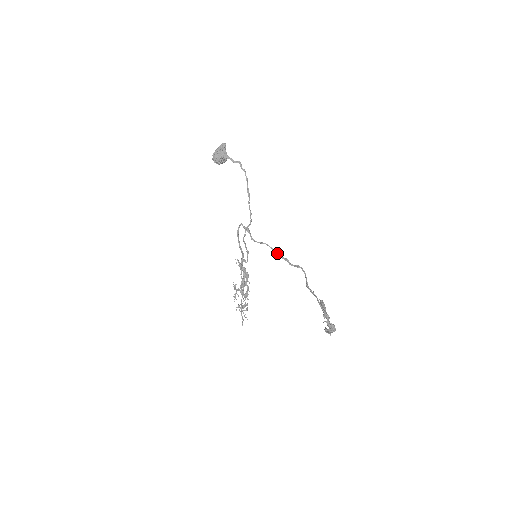
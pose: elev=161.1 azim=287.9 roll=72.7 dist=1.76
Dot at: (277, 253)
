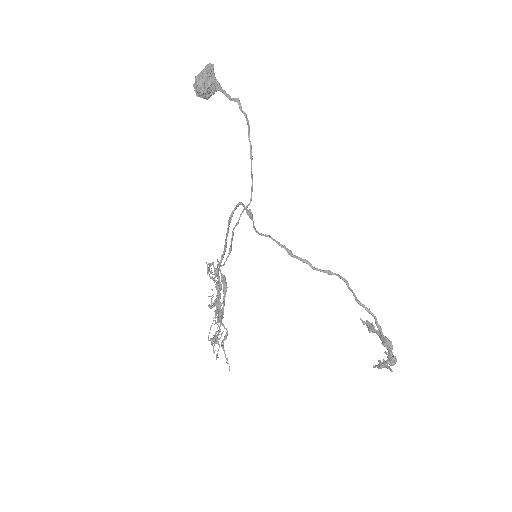
Dot at: (291, 251)
